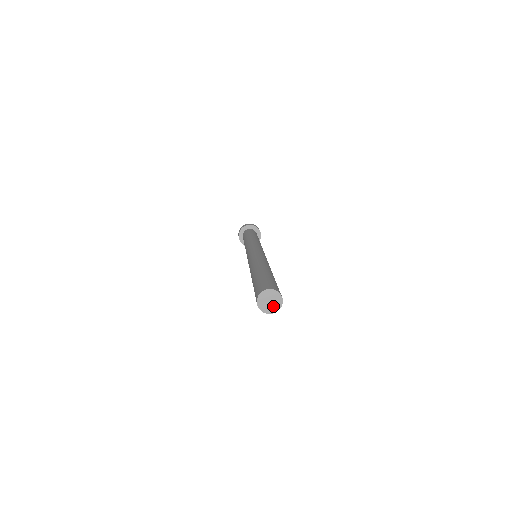
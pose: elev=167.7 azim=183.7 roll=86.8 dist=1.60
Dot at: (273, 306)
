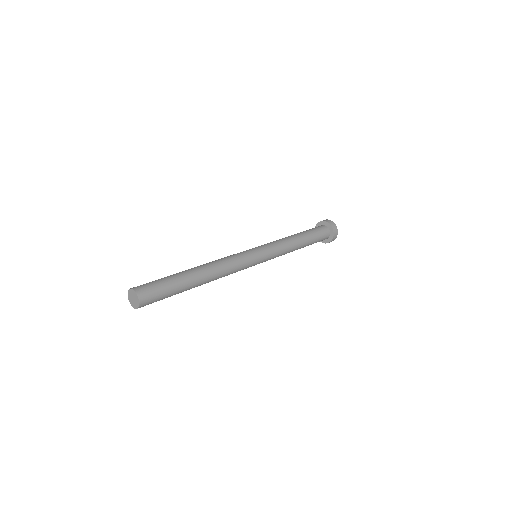
Dot at: (134, 303)
